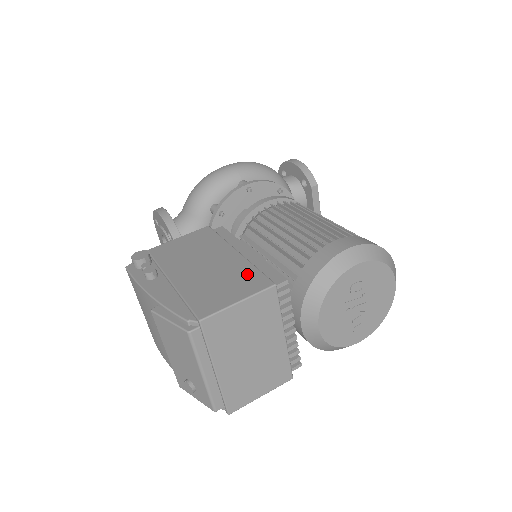
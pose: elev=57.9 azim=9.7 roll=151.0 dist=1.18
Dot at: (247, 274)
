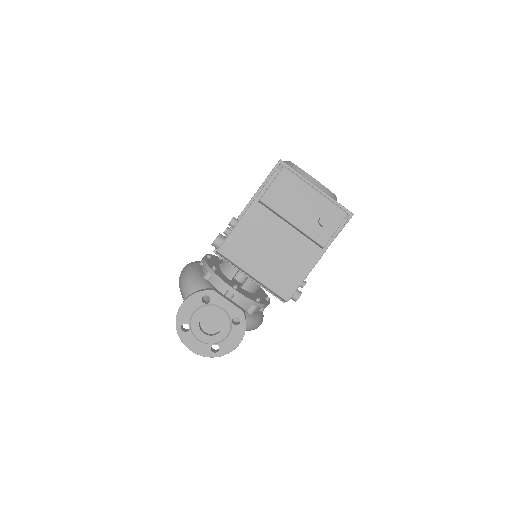
Dot at: occluded
